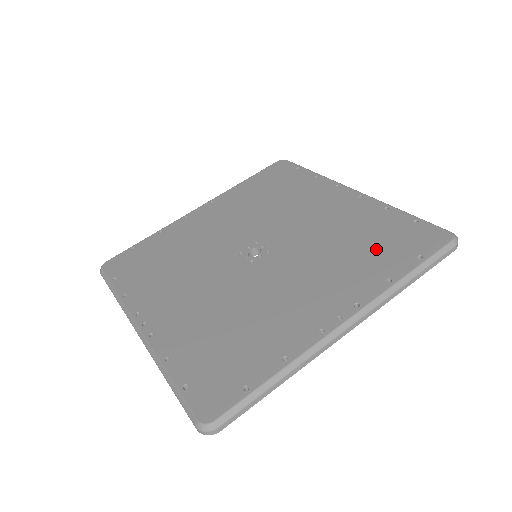
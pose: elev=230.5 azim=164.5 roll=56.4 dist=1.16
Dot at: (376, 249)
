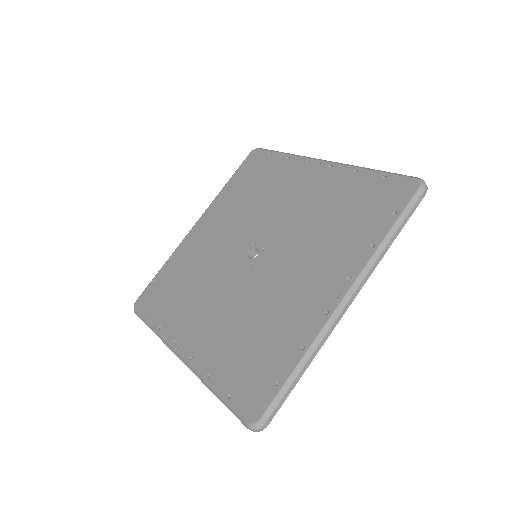
Dot at: (355, 218)
